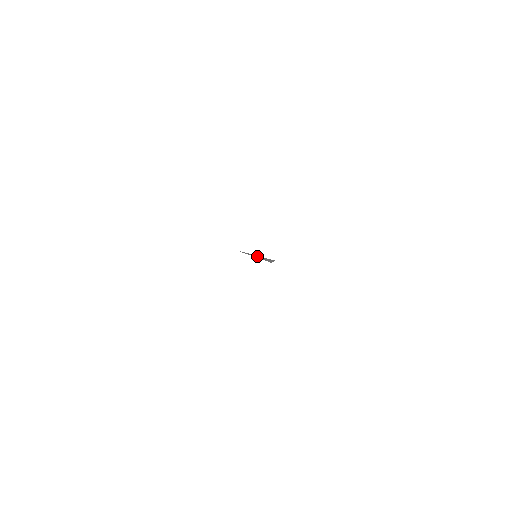
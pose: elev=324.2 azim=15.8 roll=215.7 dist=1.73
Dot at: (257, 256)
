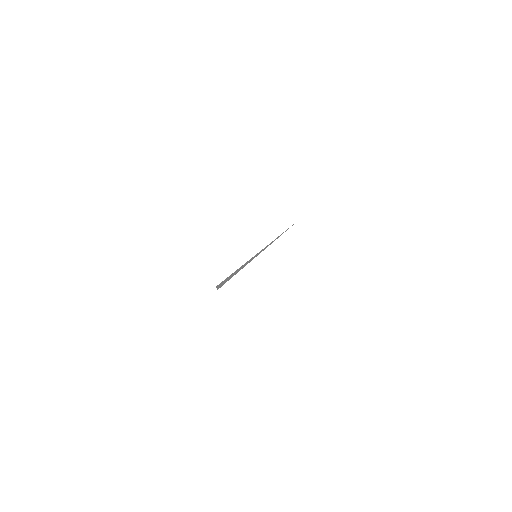
Dot at: (252, 258)
